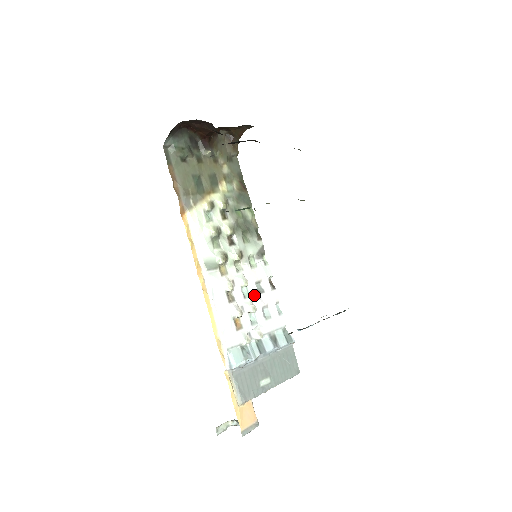
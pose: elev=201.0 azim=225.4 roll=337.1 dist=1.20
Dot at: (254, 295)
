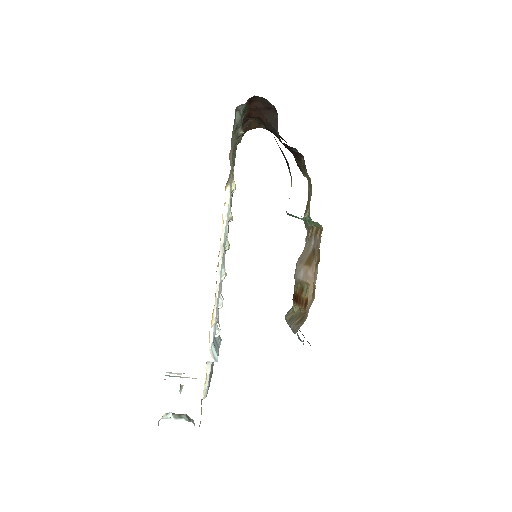
Dot at: (221, 288)
